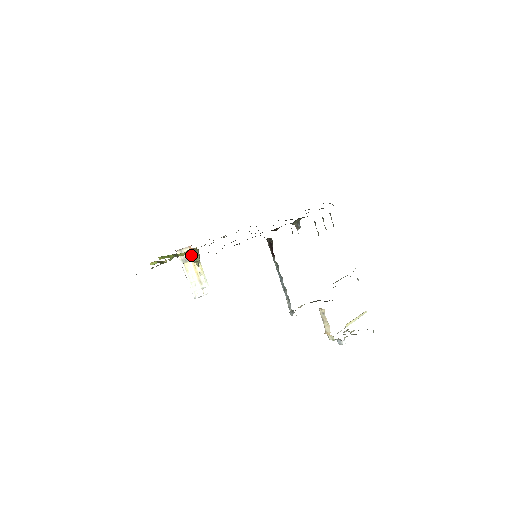
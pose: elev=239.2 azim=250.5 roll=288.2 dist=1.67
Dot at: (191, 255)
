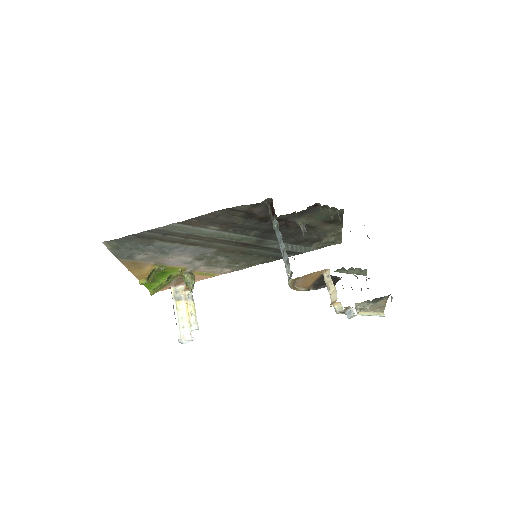
Dot at: (186, 276)
